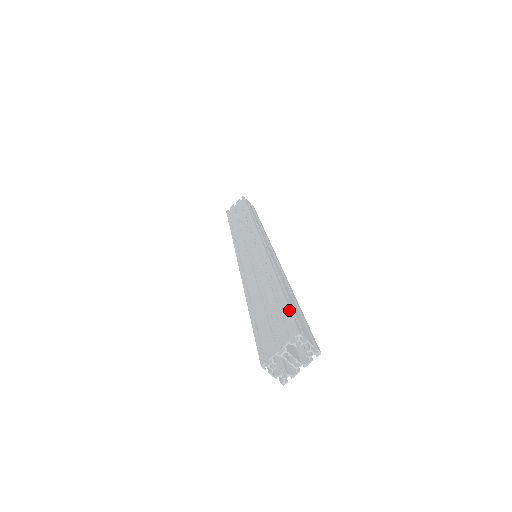
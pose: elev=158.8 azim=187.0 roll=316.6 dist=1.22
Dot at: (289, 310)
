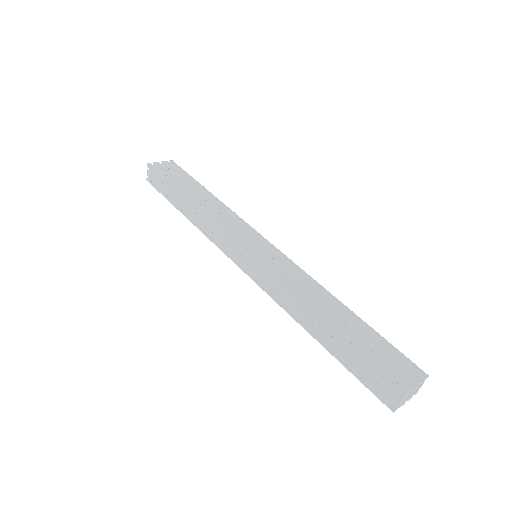
Dot at: occluded
